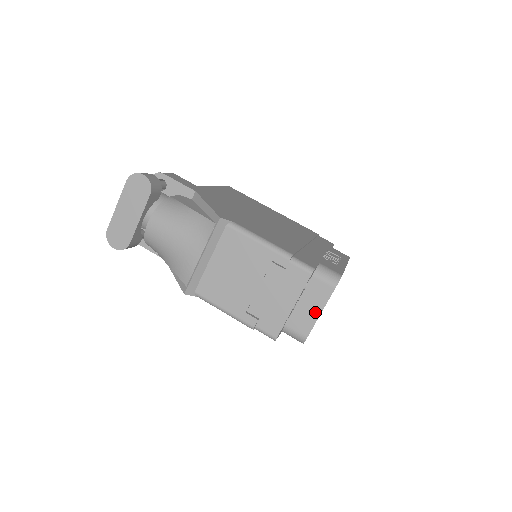
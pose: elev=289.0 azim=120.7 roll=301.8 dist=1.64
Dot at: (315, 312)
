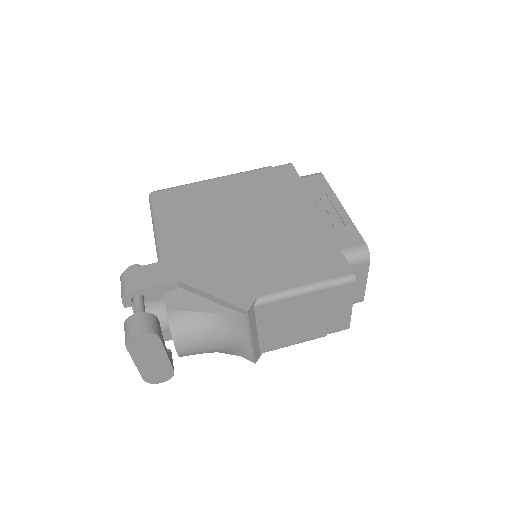
Dot at: (361, 284)
